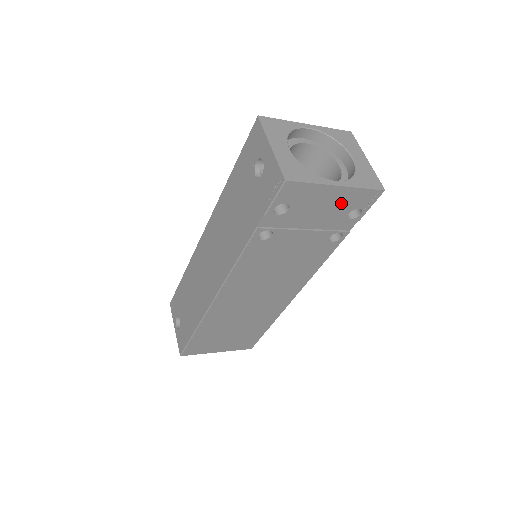
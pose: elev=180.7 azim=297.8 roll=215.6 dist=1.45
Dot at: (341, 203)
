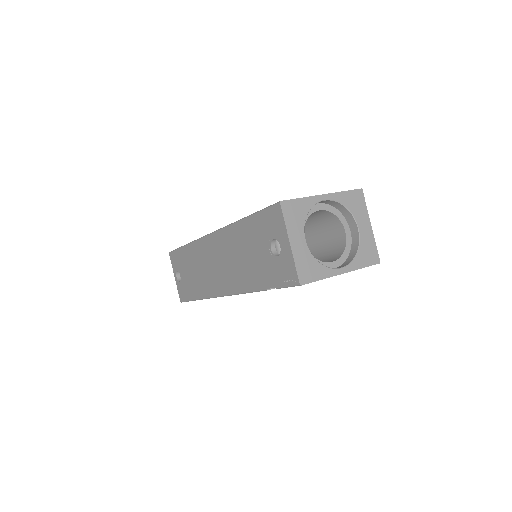
Dot at: occluded
